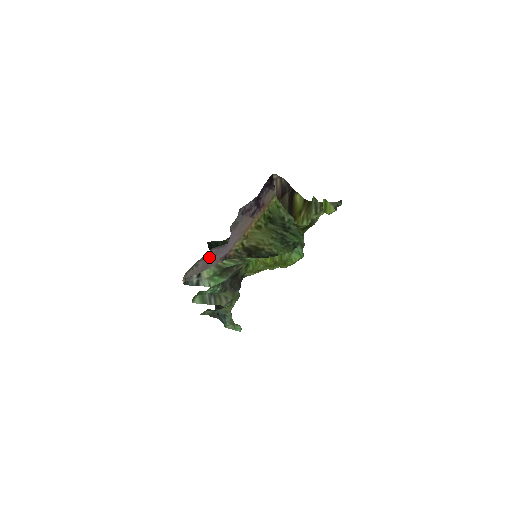
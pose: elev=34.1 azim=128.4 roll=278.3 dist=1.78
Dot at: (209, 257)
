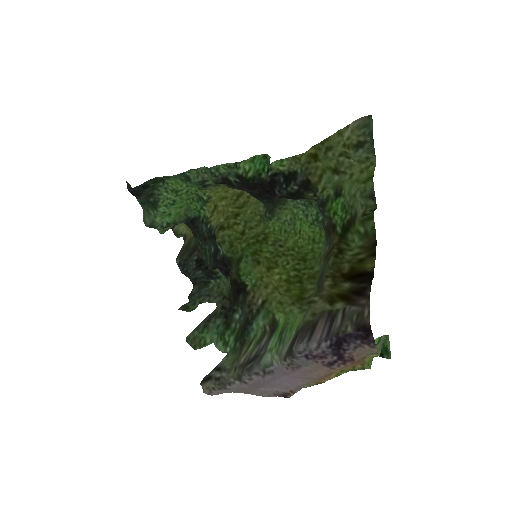
Dot at: (249, 385)
